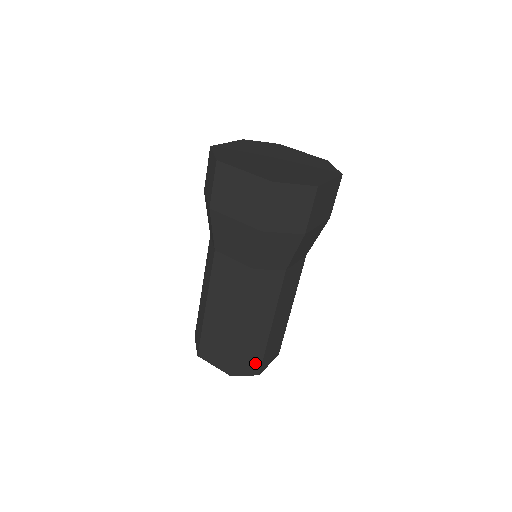
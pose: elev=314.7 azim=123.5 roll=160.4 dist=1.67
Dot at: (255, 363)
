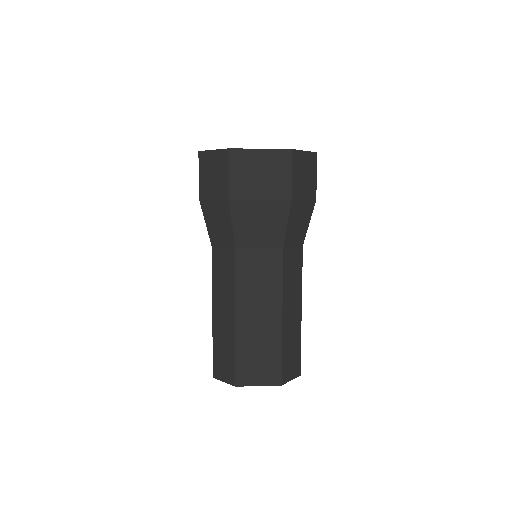
Dot at: (296, 361)
